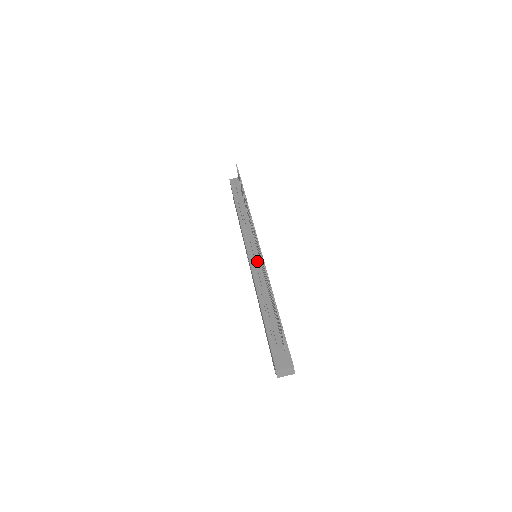
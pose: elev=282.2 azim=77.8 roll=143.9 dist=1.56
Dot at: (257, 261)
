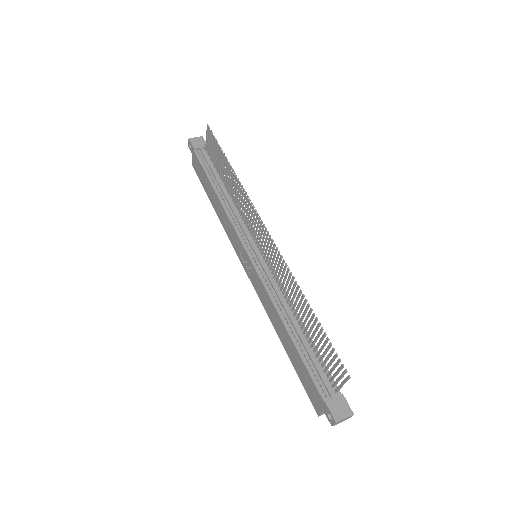
Dot at: (265, 266)
